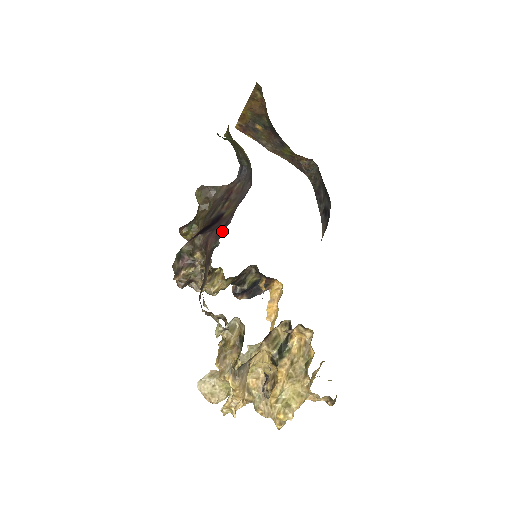
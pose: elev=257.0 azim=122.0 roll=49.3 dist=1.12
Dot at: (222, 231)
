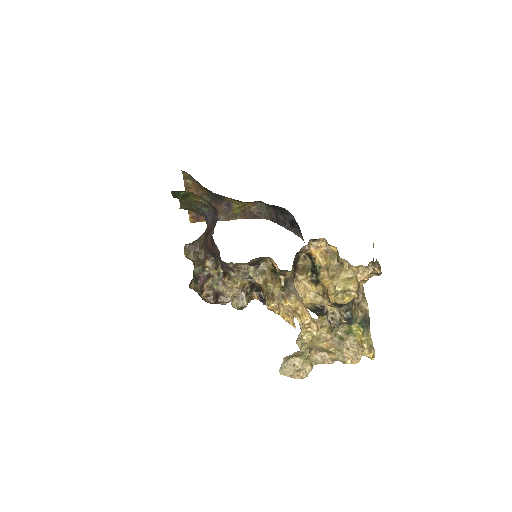
Dot at: (211, 227)
